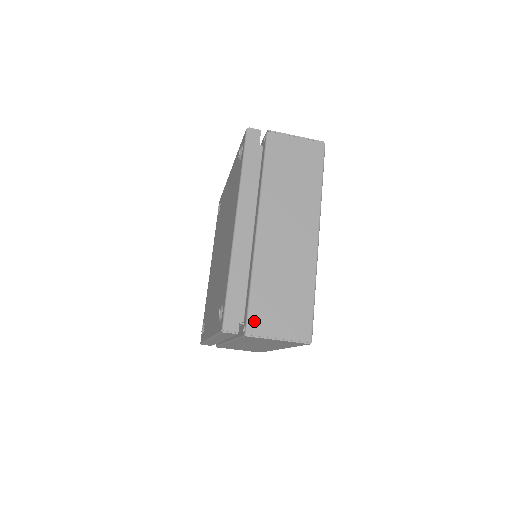
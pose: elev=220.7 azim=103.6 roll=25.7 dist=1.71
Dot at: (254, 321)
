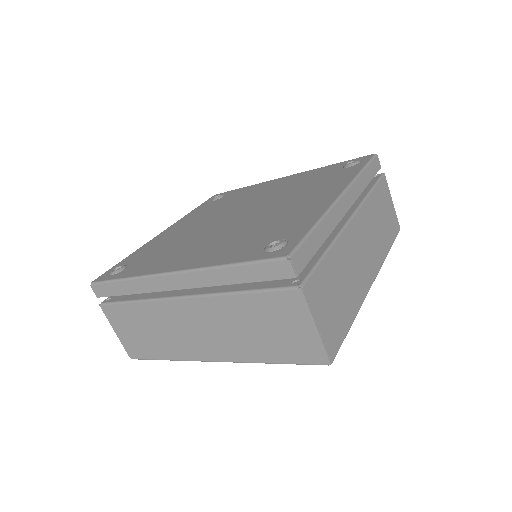
Dot at: (313, 284)
